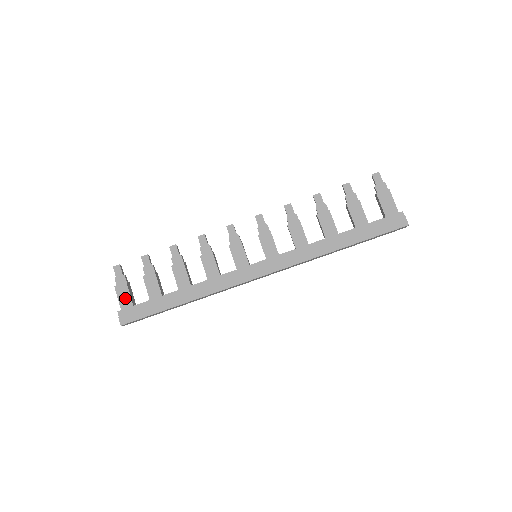
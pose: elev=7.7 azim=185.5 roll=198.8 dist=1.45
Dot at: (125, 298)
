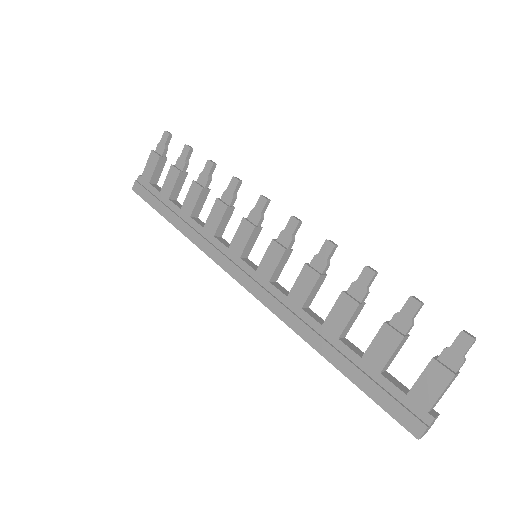
Dot at: (150, 169)
